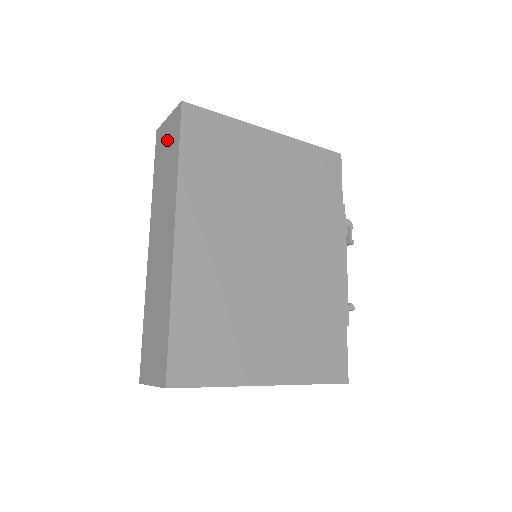
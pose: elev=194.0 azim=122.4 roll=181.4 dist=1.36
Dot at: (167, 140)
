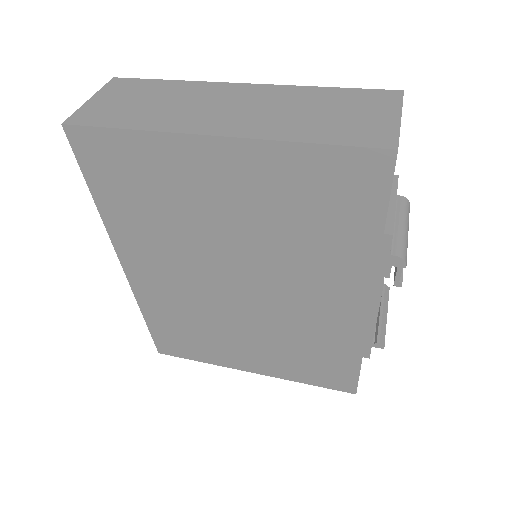
Dot at: occluded
